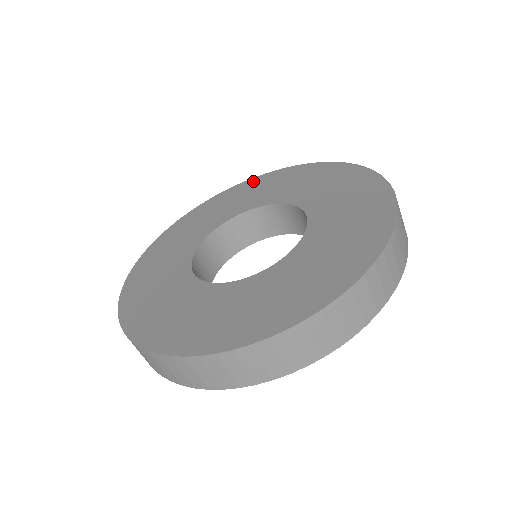
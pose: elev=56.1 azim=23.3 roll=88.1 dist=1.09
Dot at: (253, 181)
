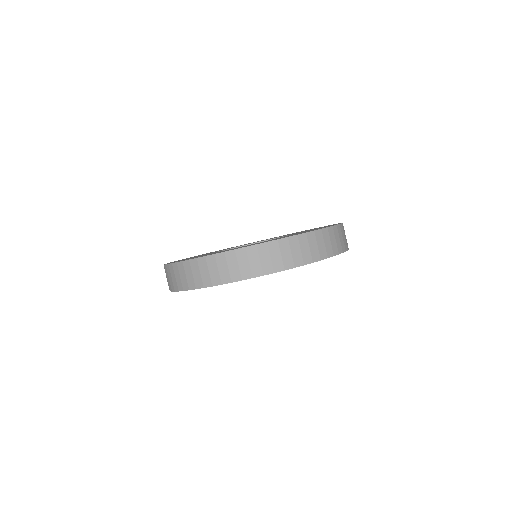
Dot at: occluded
